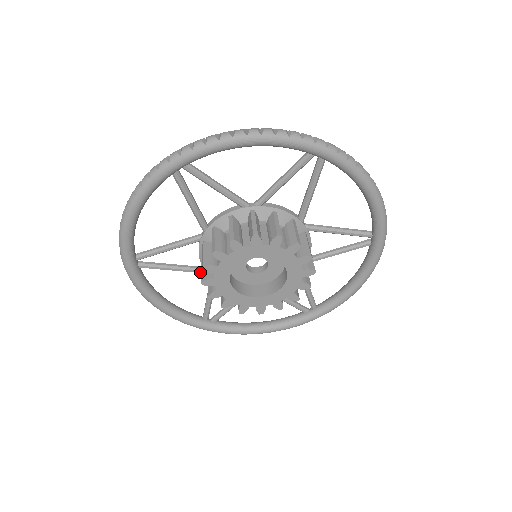
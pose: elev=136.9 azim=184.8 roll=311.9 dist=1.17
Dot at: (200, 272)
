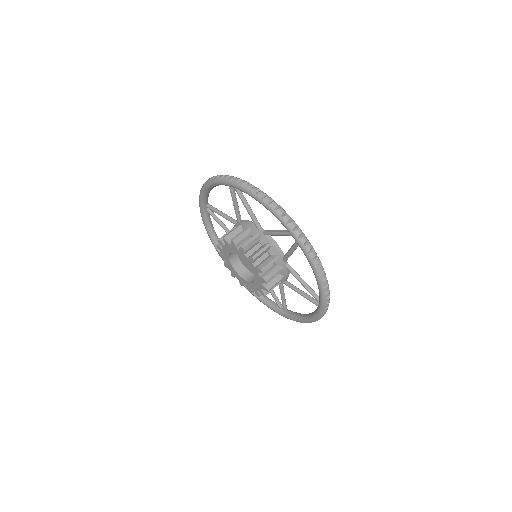
Dot at: occluded
